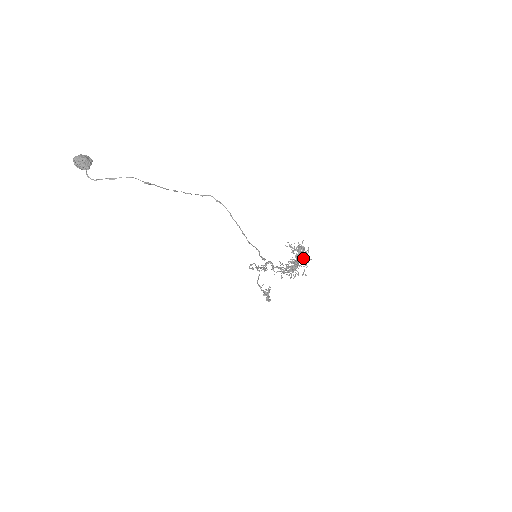
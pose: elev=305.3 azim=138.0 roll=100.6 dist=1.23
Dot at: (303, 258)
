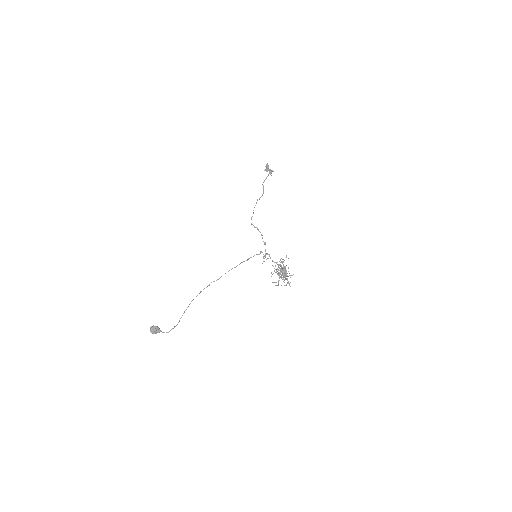
Dot at: (286, 284)
